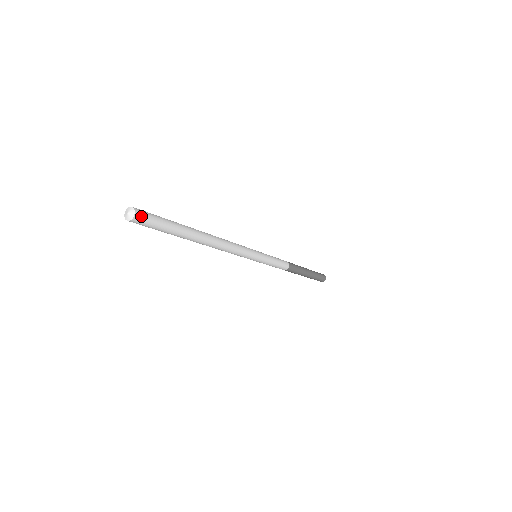
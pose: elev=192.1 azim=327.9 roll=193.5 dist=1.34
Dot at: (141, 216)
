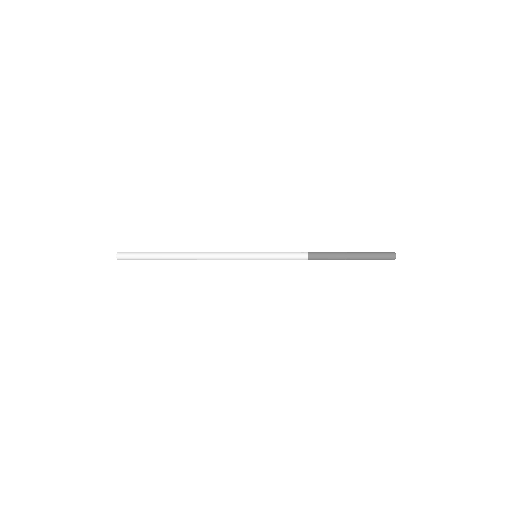
Dot at: (122, 253)
